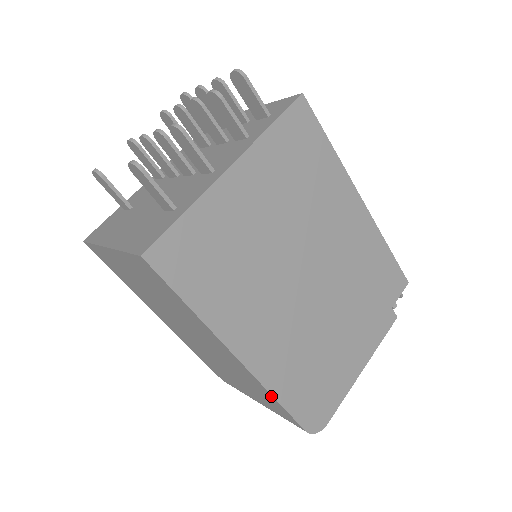
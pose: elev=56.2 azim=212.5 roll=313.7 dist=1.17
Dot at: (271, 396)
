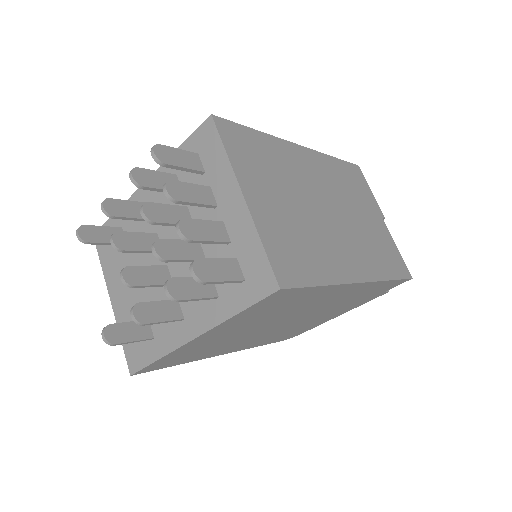
Dot at: occluded
